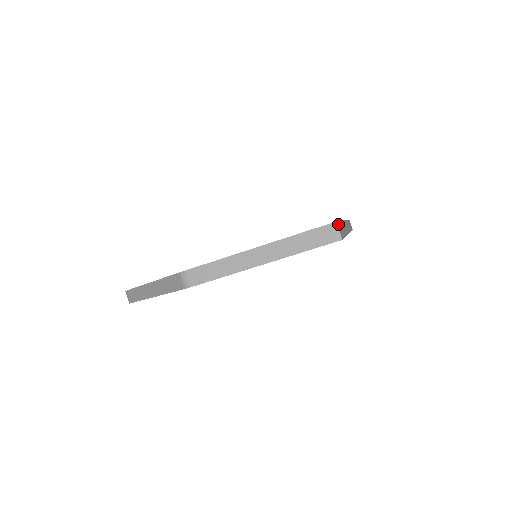
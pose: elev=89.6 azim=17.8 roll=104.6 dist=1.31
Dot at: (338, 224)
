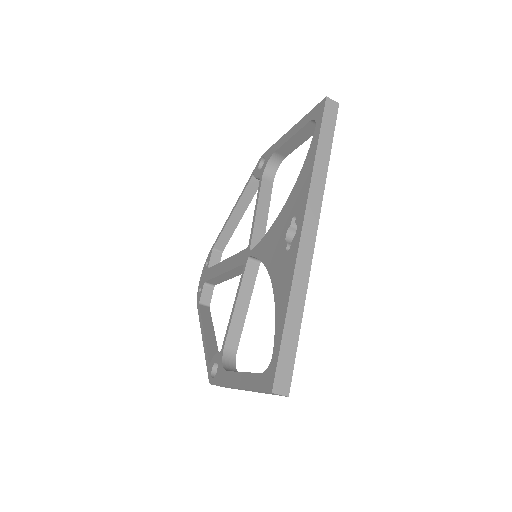
Dot at: (277, 378)
